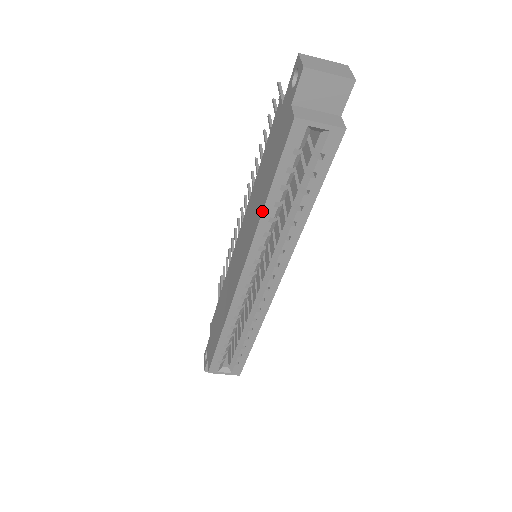
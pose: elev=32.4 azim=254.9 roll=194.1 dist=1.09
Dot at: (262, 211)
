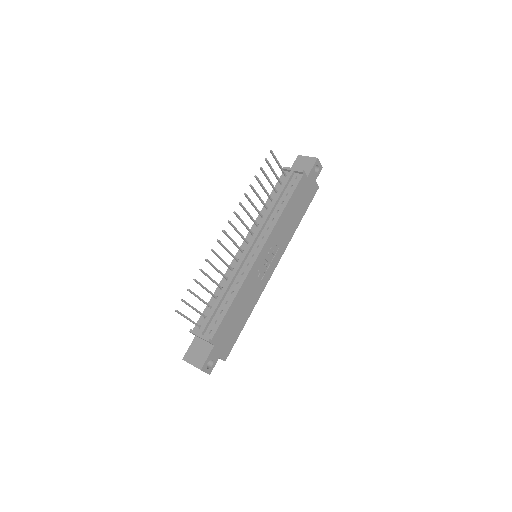
Dot at: occluded
